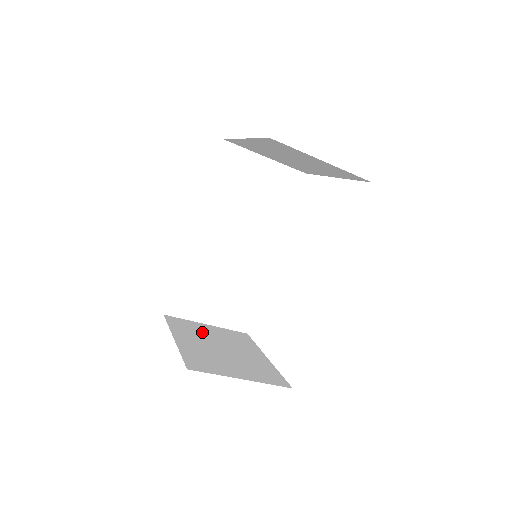
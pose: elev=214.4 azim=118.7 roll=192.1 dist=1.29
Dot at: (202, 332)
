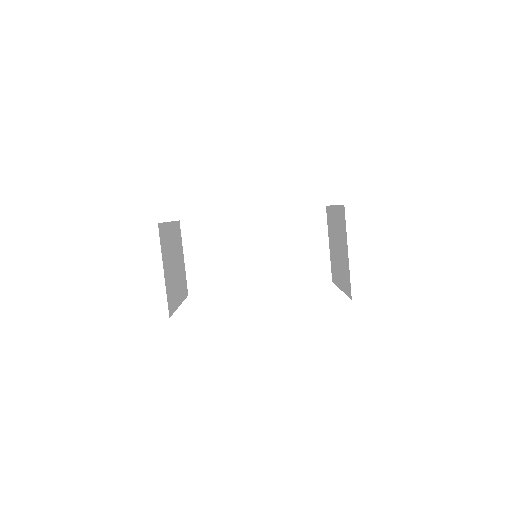
Dot at: (179, 250)
